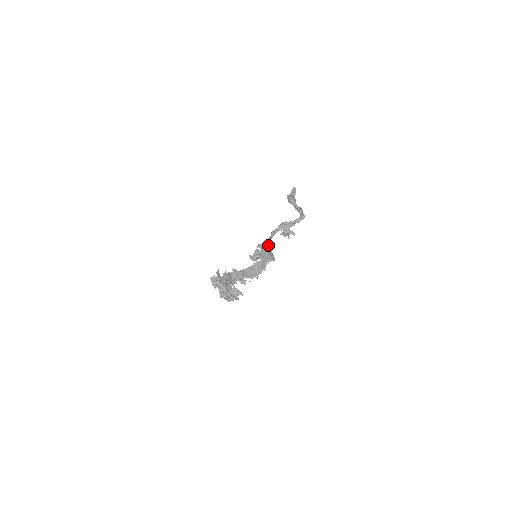
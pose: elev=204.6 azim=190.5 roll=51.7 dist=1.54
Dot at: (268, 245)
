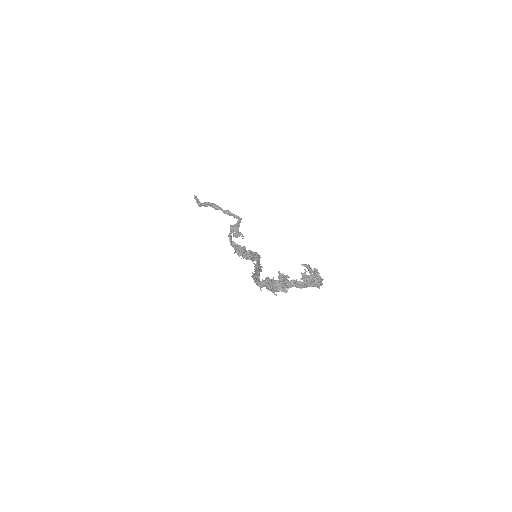
Dot at: occluded
